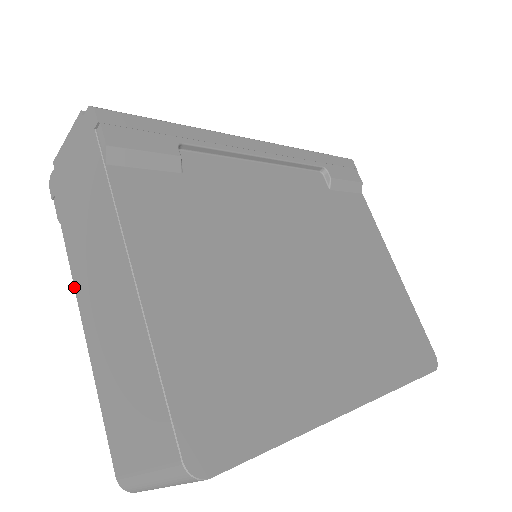
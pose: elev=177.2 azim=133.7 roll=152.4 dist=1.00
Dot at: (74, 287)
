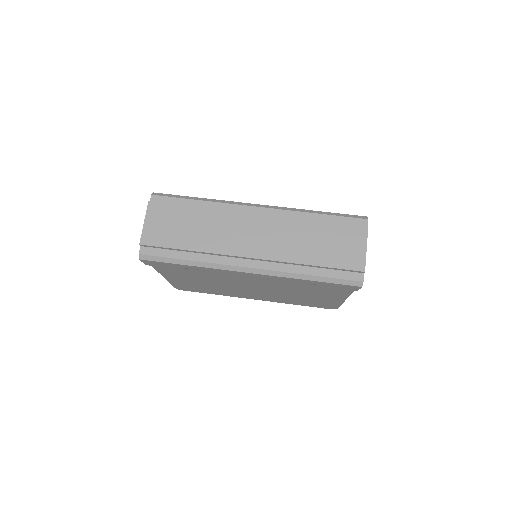
Dot at: occluded
